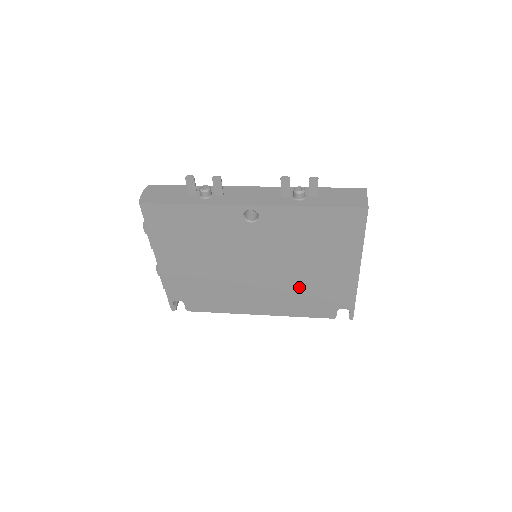
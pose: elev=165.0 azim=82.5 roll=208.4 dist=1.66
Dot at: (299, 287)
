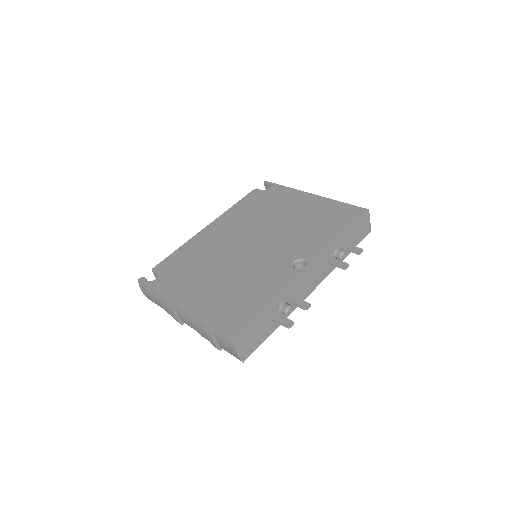
Dot at: occluded
